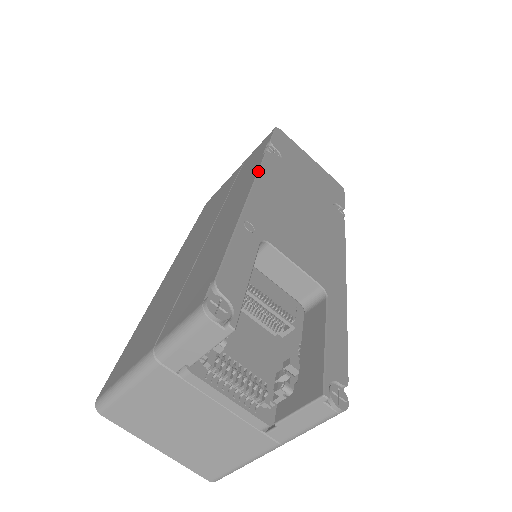
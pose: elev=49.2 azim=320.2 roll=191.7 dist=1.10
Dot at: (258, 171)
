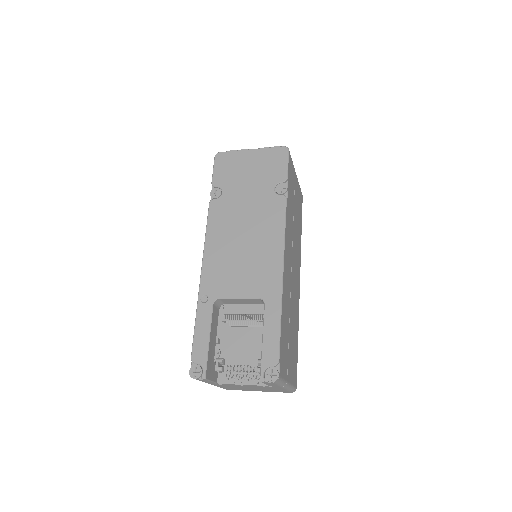
Dot at: (205, 236)
